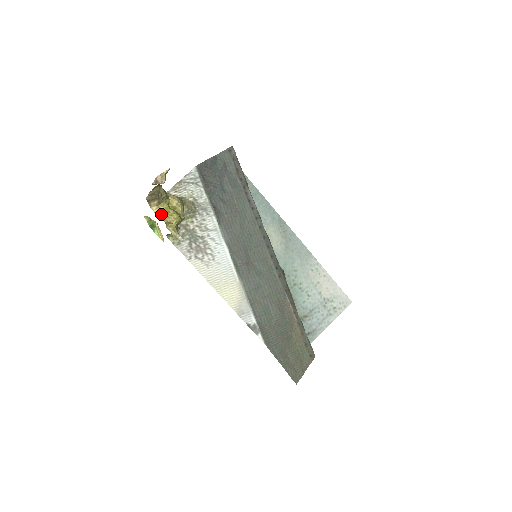
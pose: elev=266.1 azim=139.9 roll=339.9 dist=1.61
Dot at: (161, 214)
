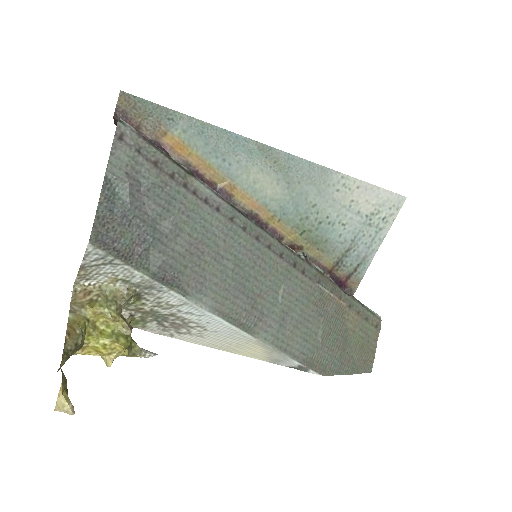
Dot at: (95, 352)
